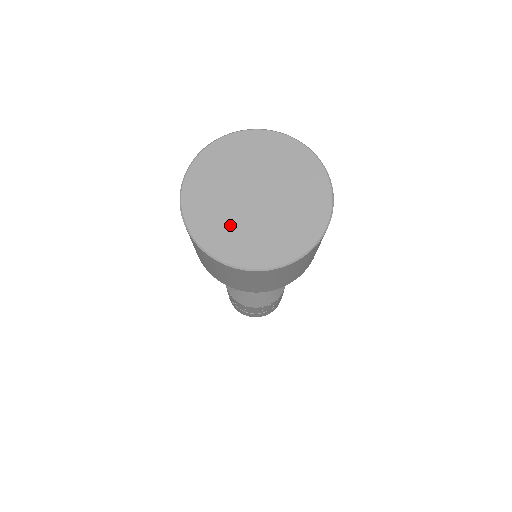
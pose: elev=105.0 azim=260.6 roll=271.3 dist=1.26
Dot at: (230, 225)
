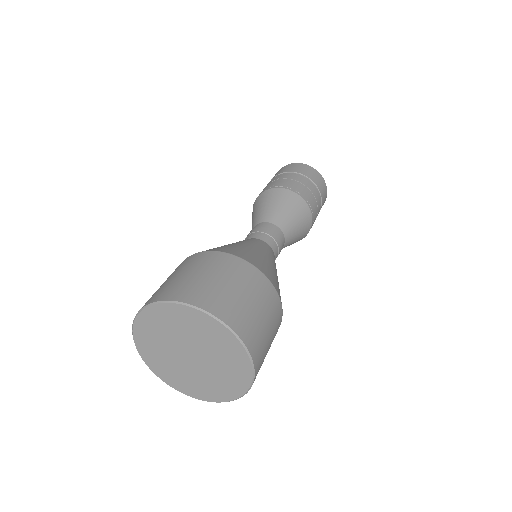
Dot at: (170, 365)
